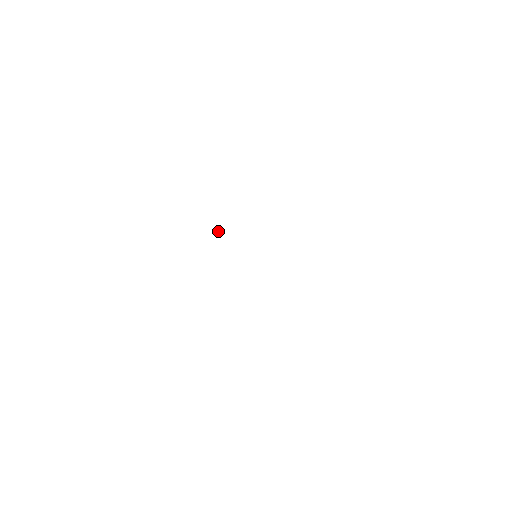
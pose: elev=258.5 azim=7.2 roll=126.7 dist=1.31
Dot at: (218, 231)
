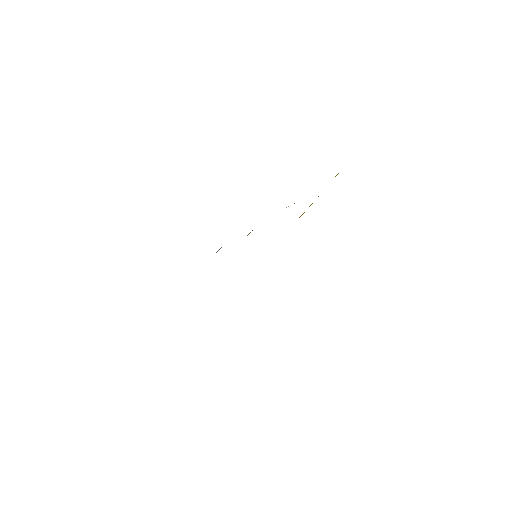
Dot at: occluded
